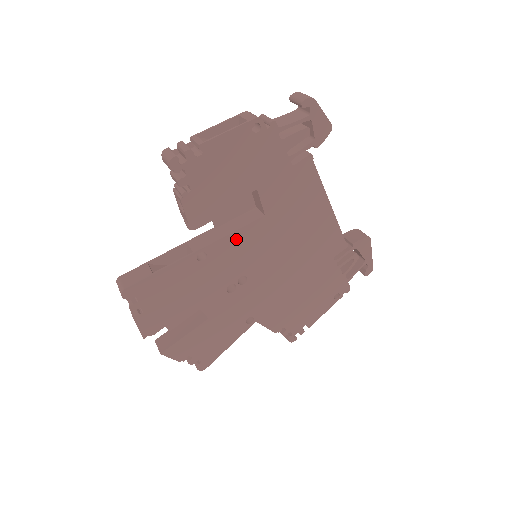
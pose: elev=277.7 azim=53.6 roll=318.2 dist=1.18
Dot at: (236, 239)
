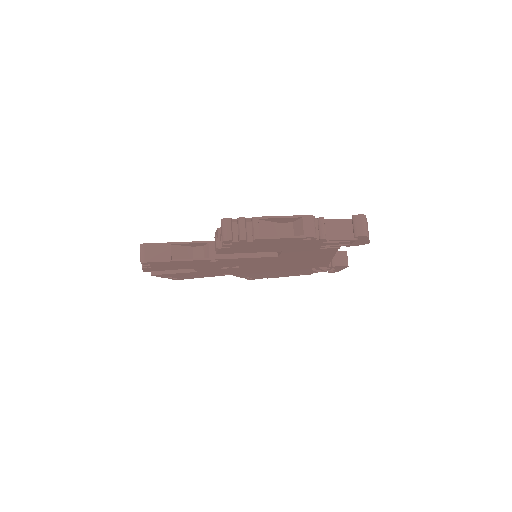
Dot at: (246, 259)
